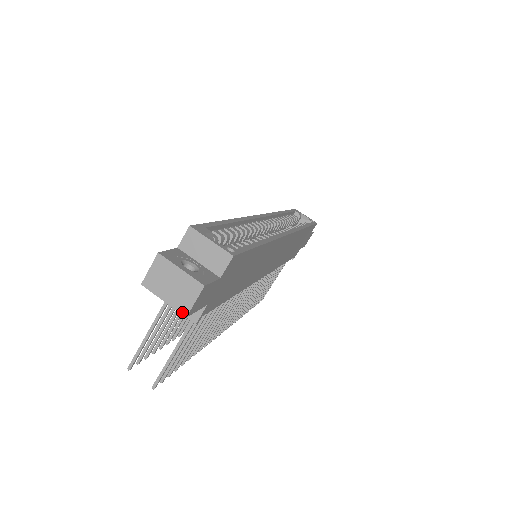
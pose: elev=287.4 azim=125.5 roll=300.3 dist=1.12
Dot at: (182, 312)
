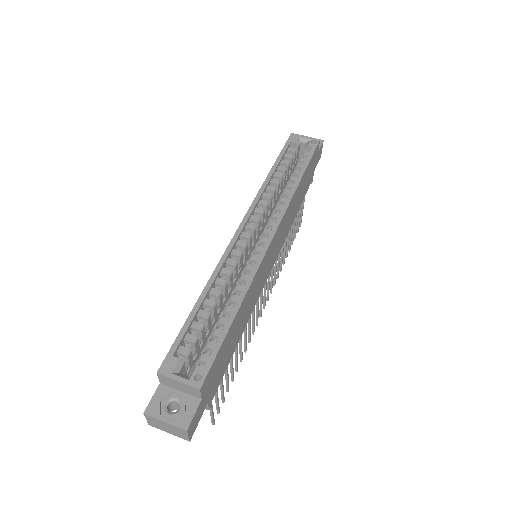
Dot at: (185, 439)
